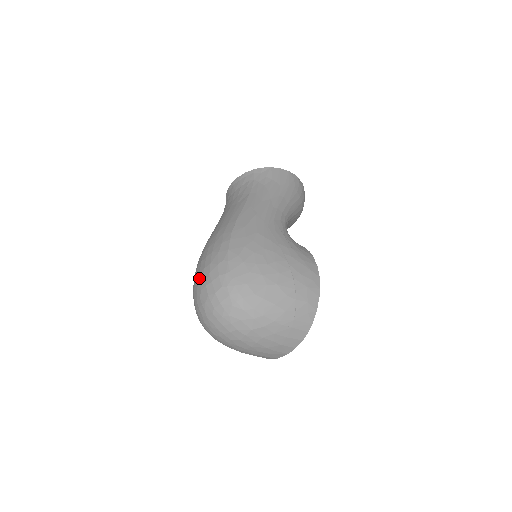
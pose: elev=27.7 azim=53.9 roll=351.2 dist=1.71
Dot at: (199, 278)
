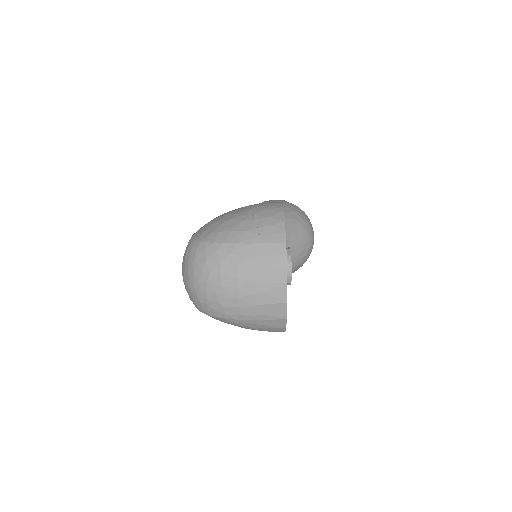
Dot at: occluded
